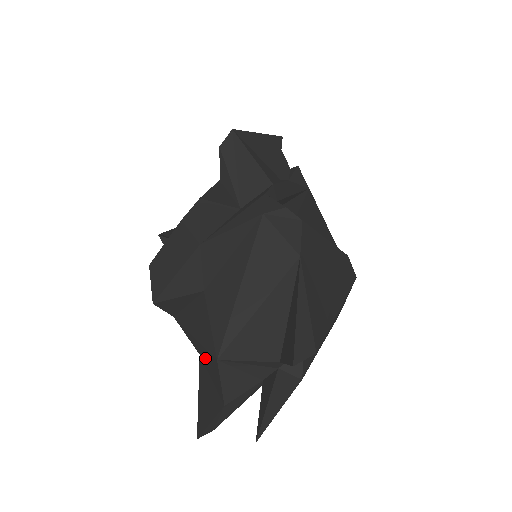
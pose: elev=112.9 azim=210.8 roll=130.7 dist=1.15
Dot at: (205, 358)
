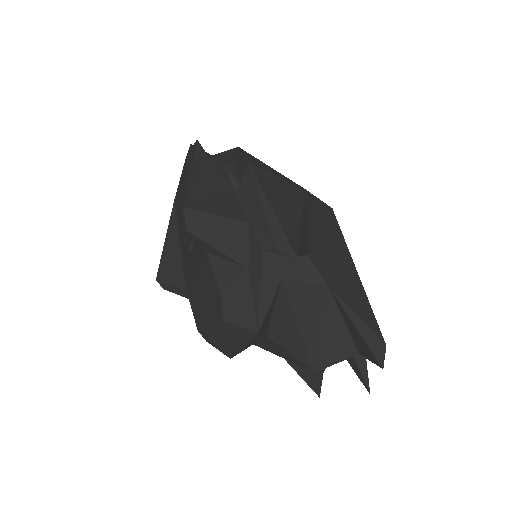
Dot at: occluded
